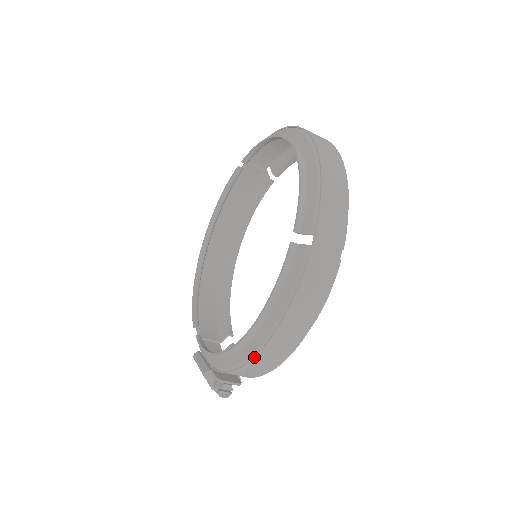
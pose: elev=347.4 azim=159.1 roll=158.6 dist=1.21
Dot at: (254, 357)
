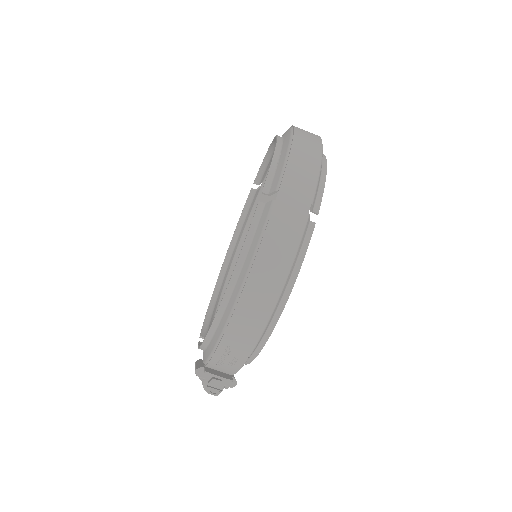
Dot at: (227, 326)
